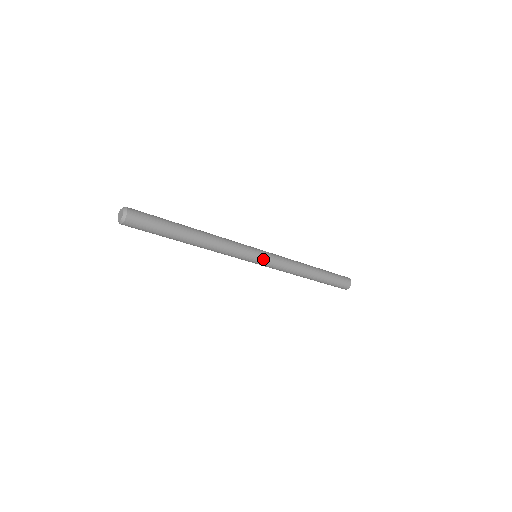
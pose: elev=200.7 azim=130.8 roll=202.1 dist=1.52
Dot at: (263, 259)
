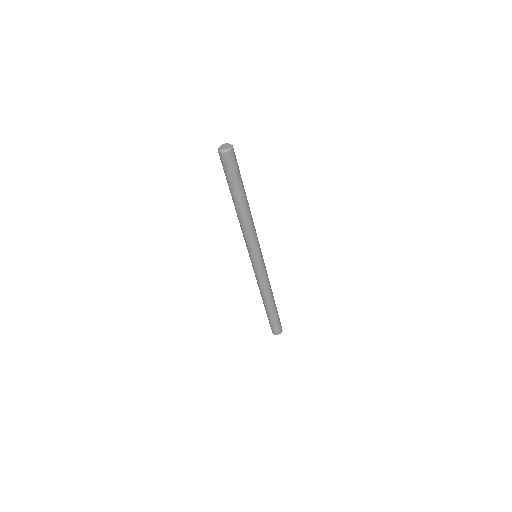
Dot at: (259, 262)
